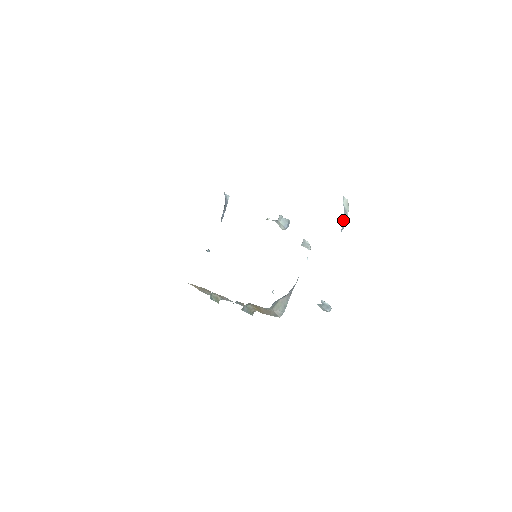
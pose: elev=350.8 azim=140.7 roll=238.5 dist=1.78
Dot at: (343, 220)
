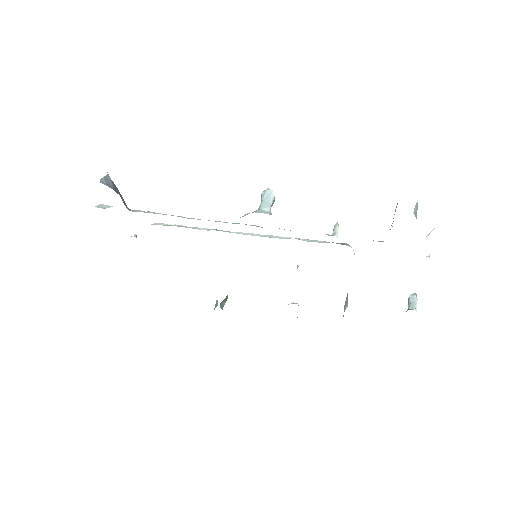
Dot at: occluded
